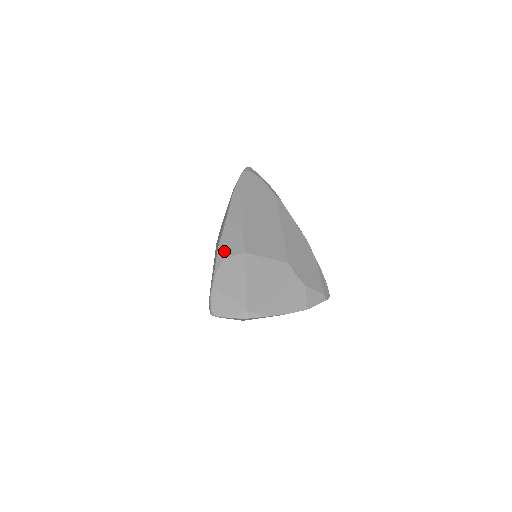
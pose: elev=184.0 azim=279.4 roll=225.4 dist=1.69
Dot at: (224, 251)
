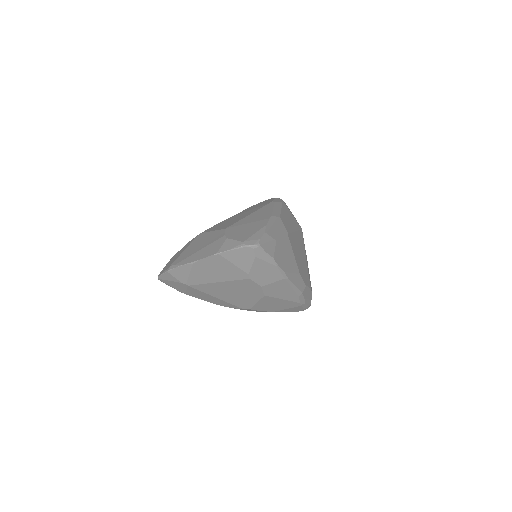
Dot at: occluded
